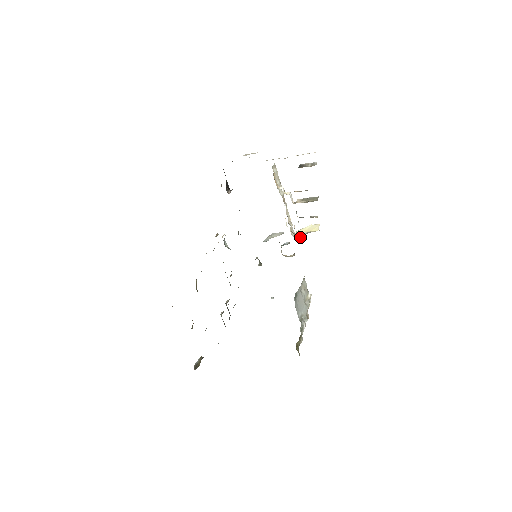
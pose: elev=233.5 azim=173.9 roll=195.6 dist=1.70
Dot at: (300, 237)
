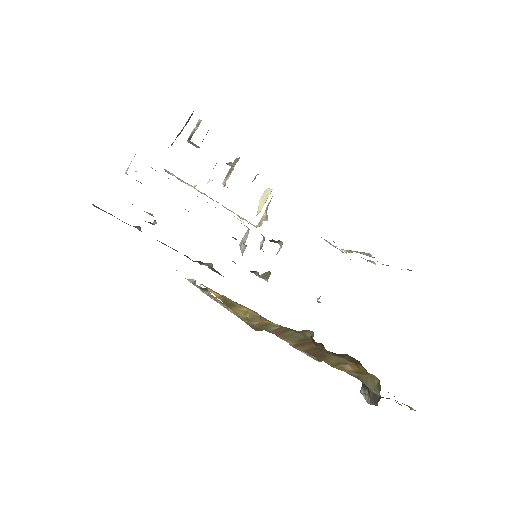
Dot at: occluded
